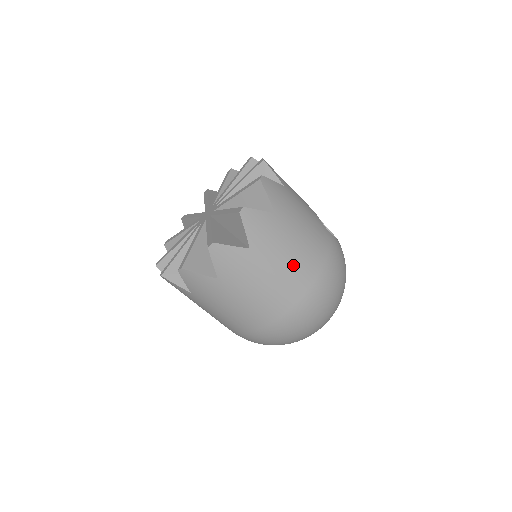
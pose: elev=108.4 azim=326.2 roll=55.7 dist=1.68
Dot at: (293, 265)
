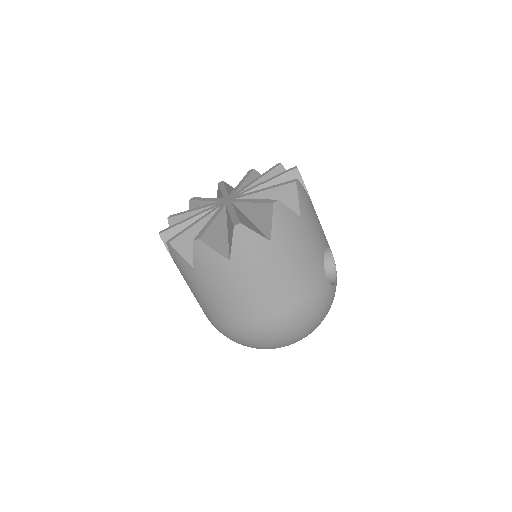
Dot at: (265, 292)
